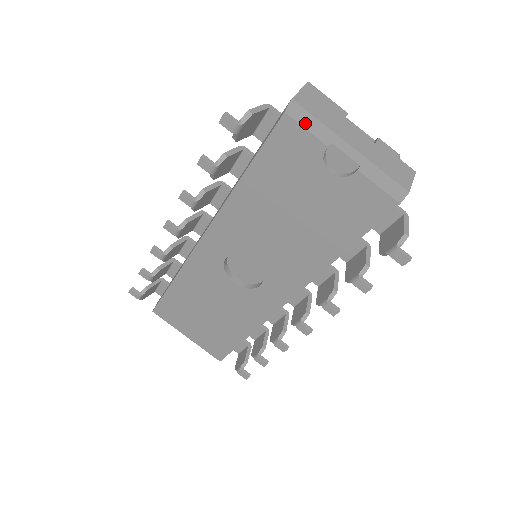
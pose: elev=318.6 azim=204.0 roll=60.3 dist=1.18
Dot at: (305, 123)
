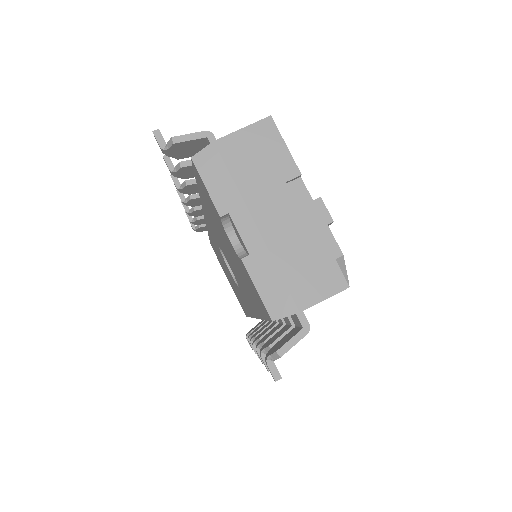
Dot at: (210, 178)
